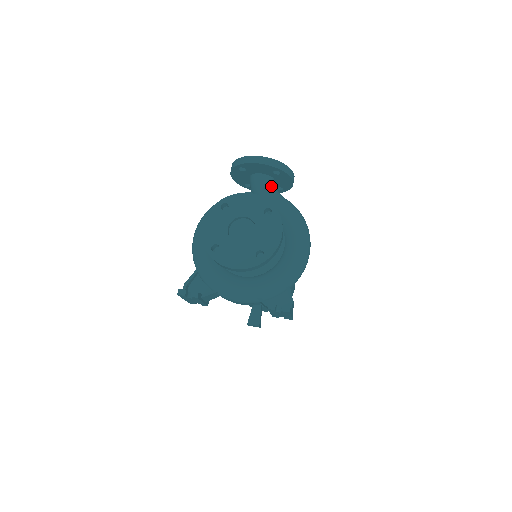
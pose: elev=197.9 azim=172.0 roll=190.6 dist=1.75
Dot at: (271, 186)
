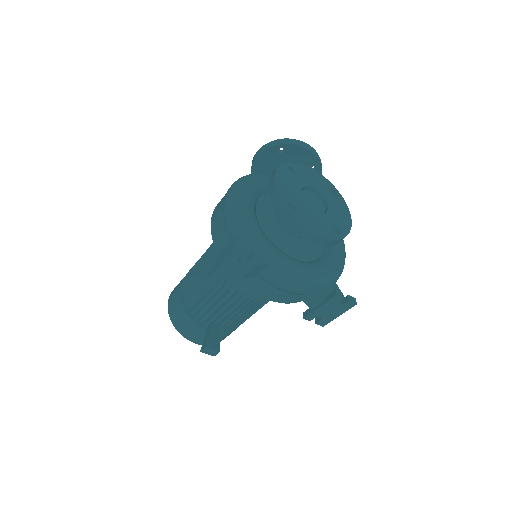
Dot at: occluded
